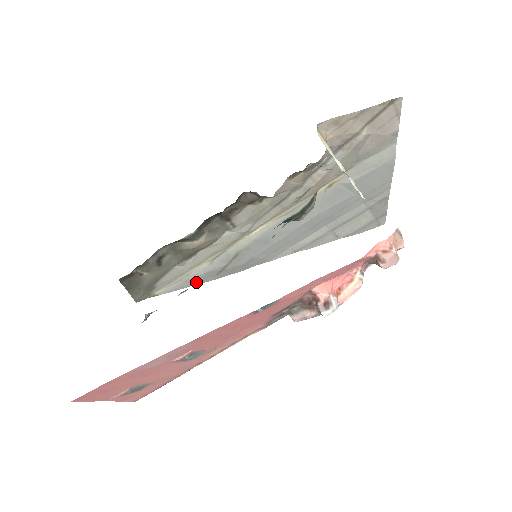
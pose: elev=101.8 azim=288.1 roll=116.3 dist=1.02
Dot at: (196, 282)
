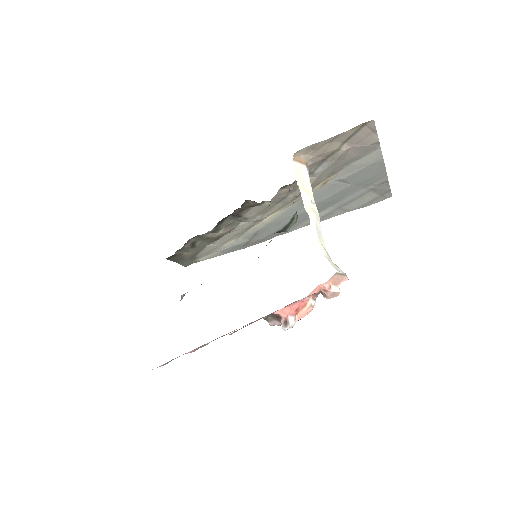
Dot at: (228, 251)
